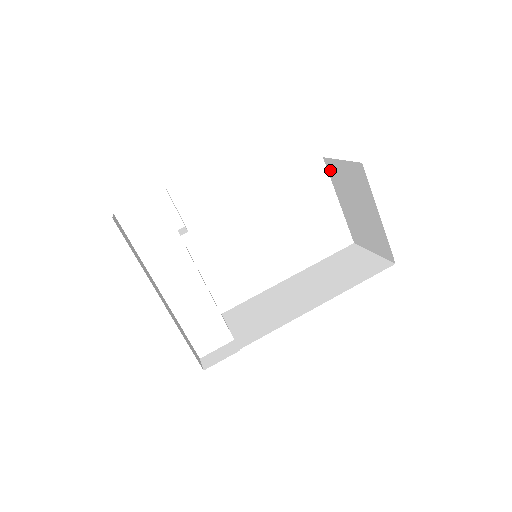
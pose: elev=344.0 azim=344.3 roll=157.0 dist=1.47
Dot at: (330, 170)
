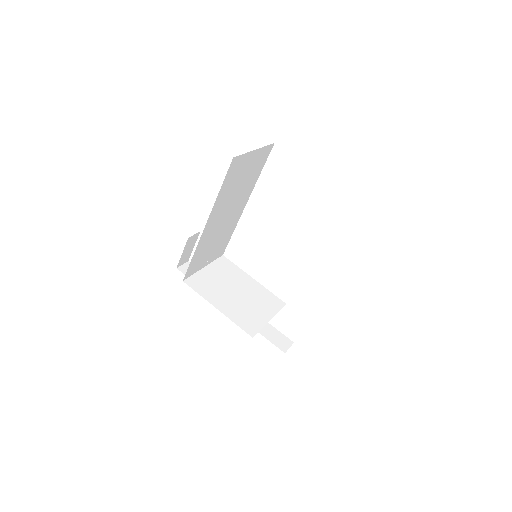
Dot at: occluded
